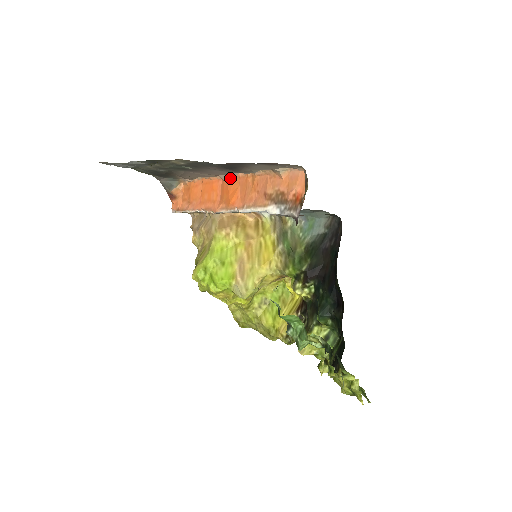
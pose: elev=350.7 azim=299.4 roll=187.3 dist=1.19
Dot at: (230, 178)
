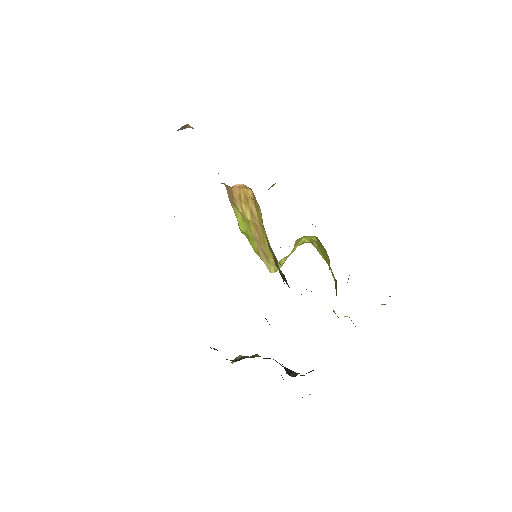
Dot at: occluded
